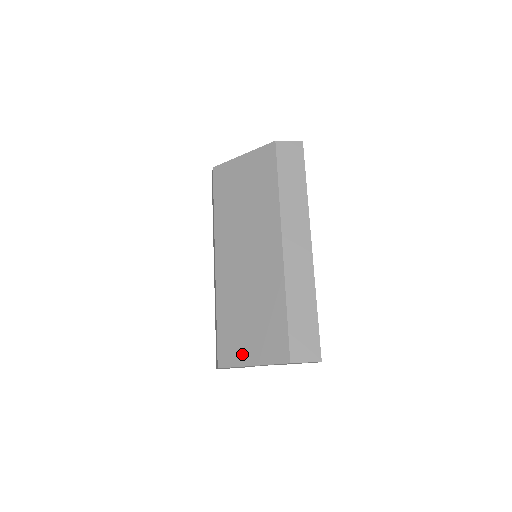
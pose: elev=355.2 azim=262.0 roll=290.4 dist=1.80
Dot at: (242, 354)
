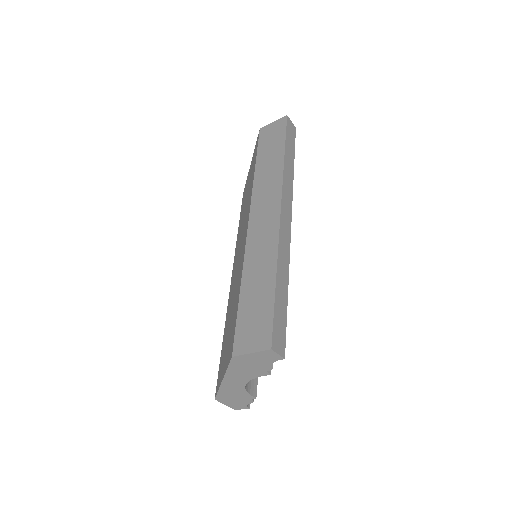
Dot at: (222, 370)
